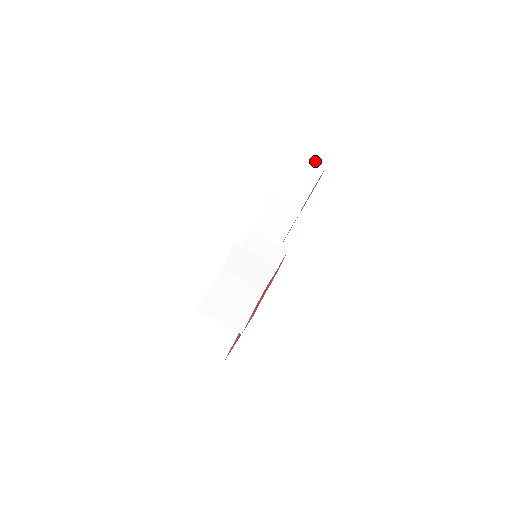
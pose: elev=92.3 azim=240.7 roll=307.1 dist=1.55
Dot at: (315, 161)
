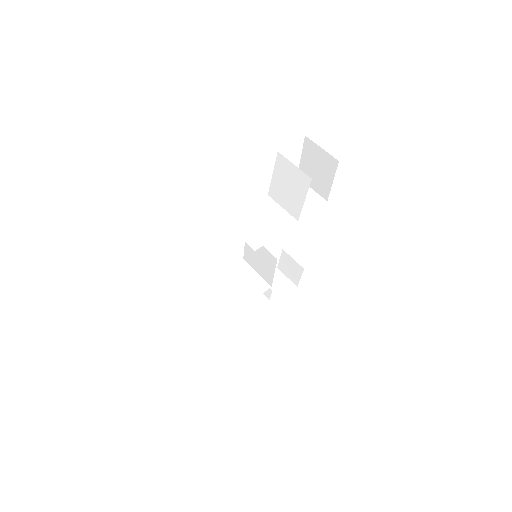
Dot at: (289, 281)
